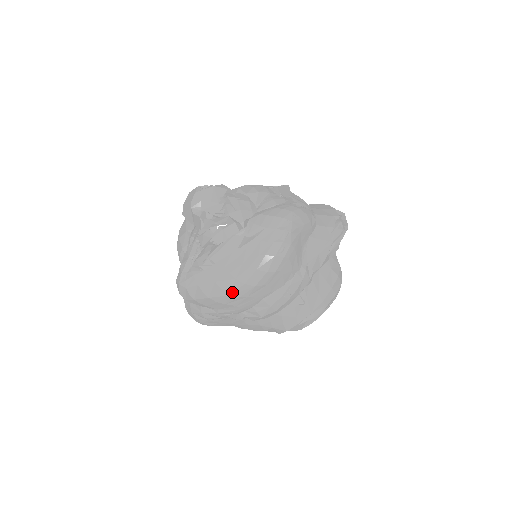
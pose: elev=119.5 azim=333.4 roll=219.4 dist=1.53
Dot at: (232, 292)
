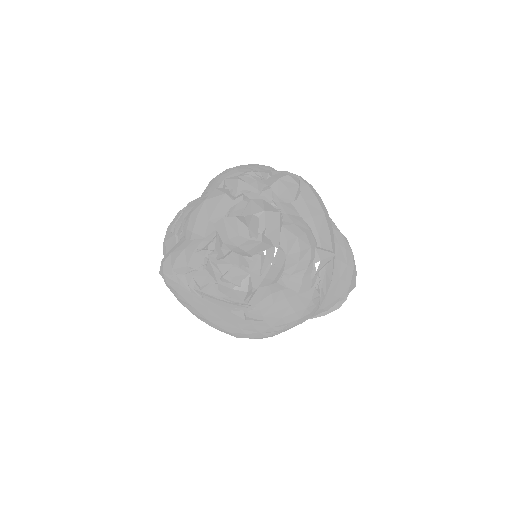
Dot at: (200, 319)
